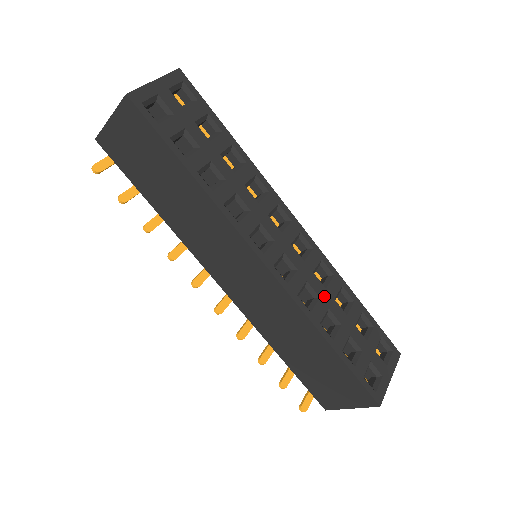
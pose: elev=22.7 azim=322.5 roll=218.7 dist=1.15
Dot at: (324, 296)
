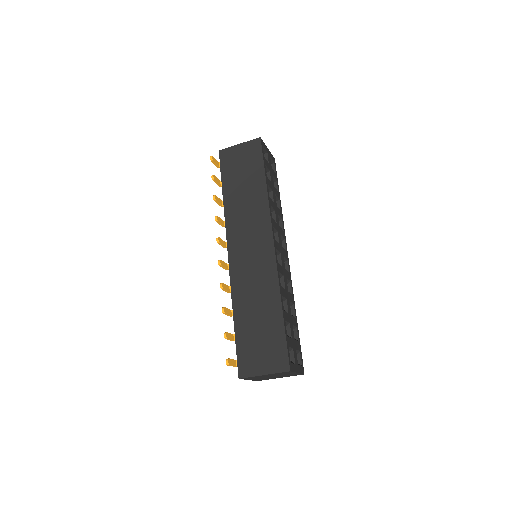
Dot at: (287, 292)
